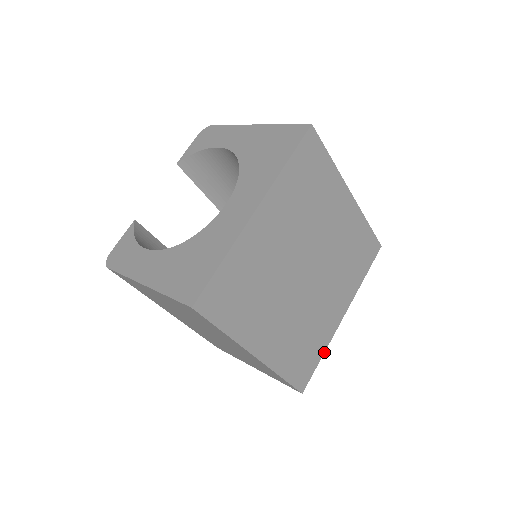
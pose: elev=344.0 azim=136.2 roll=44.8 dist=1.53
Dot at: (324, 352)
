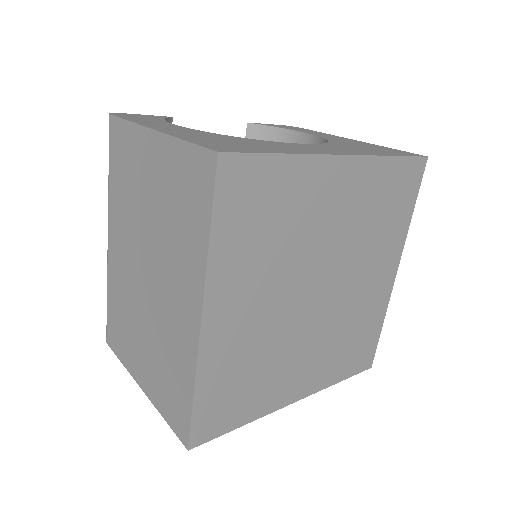
Dot at: (248, 422)
